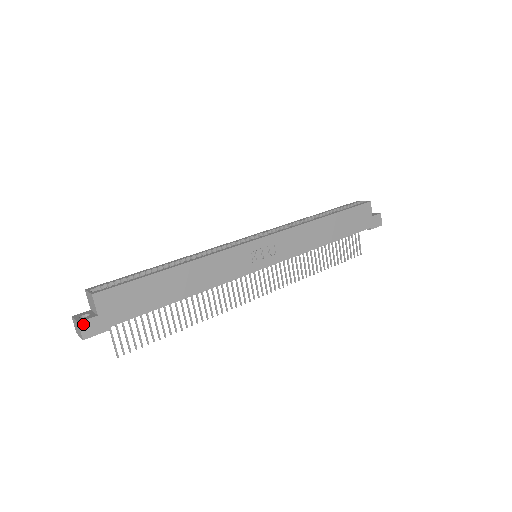
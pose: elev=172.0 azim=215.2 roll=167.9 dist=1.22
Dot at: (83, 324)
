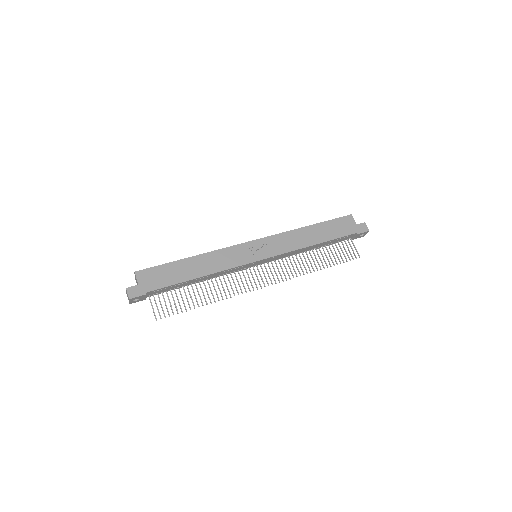
Dot at: (129, 289)
